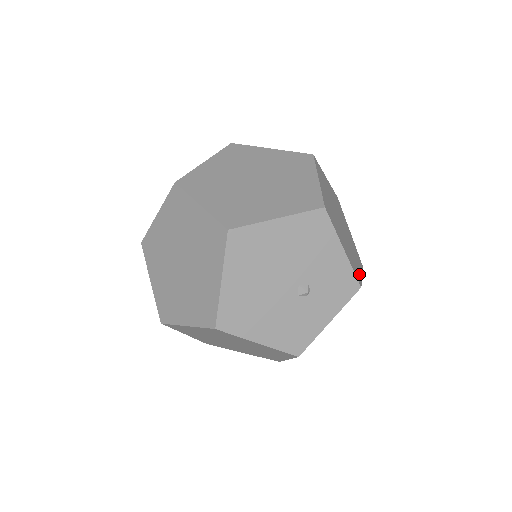
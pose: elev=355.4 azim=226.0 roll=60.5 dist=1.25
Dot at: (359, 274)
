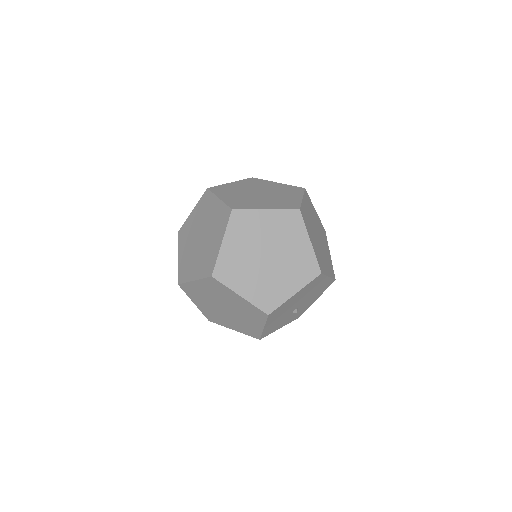
Dot at: occluded
